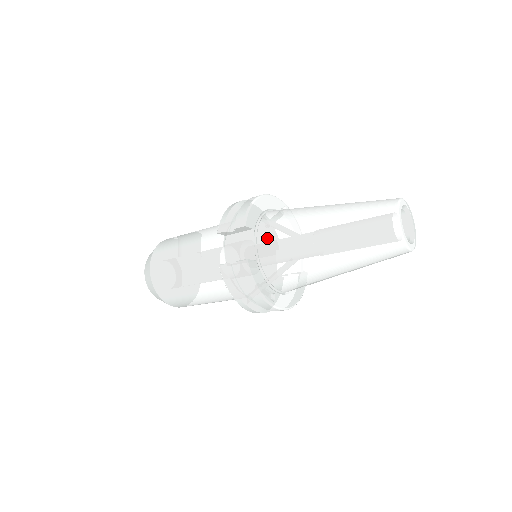
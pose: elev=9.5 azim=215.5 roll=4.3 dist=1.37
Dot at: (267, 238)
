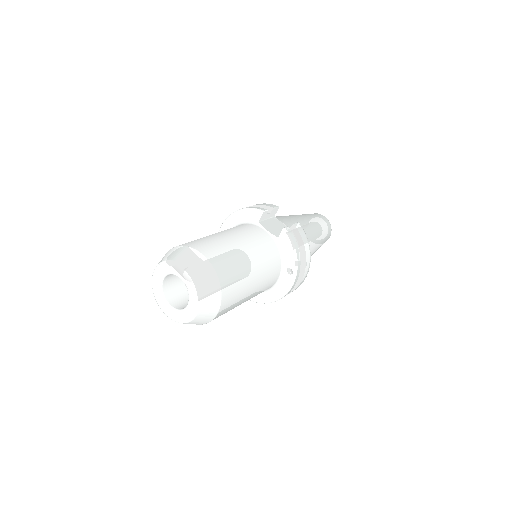
Dot at: (286, 221)
